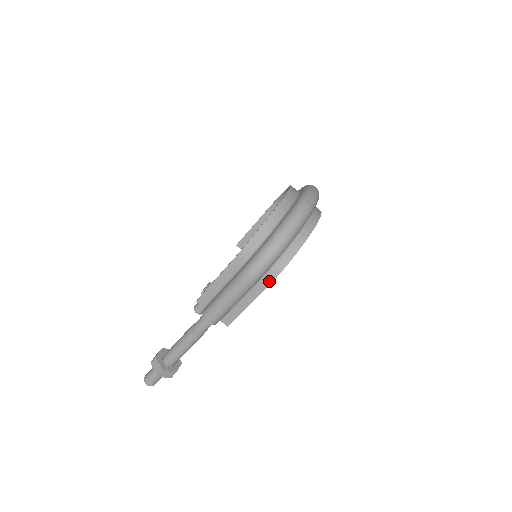
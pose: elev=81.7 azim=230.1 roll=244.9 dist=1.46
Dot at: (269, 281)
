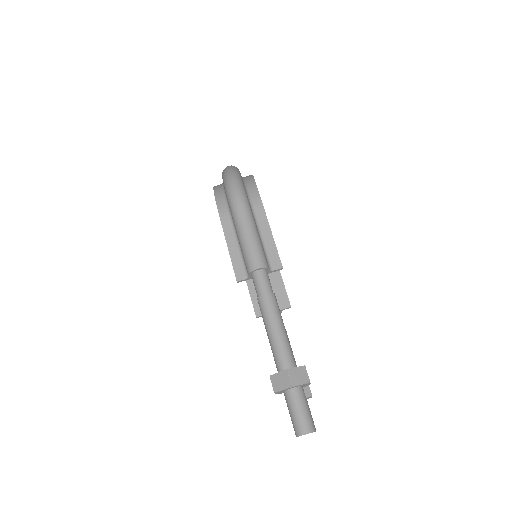
Dot at: (257, 198)
